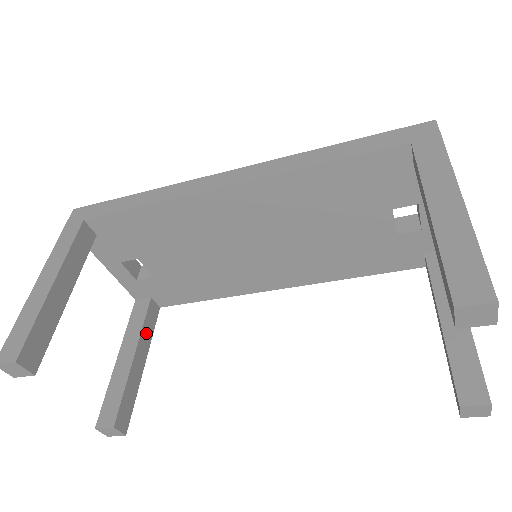
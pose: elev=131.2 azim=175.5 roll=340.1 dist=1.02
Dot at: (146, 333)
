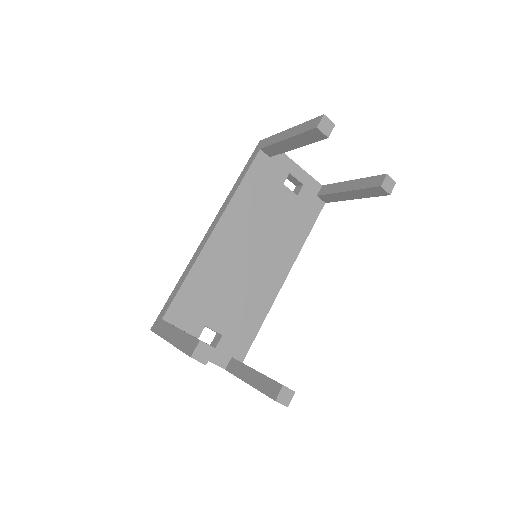
Dot at: occluded
